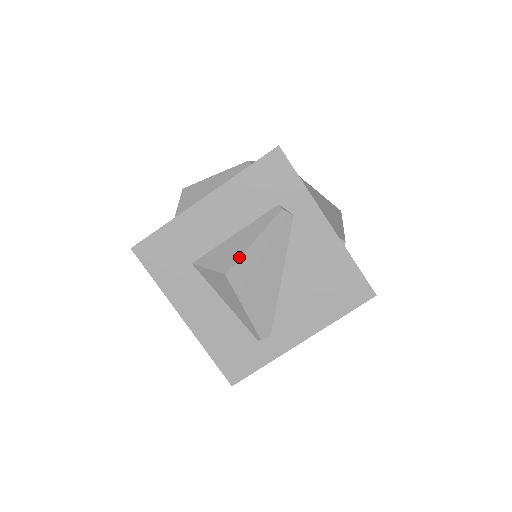
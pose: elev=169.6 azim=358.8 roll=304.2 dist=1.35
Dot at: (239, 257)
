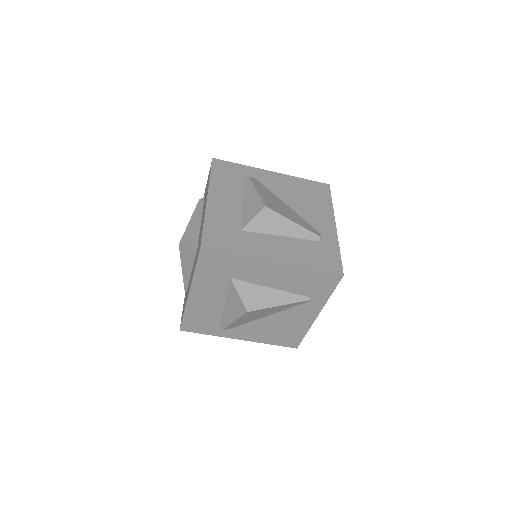
Dot at: (260, 198)
